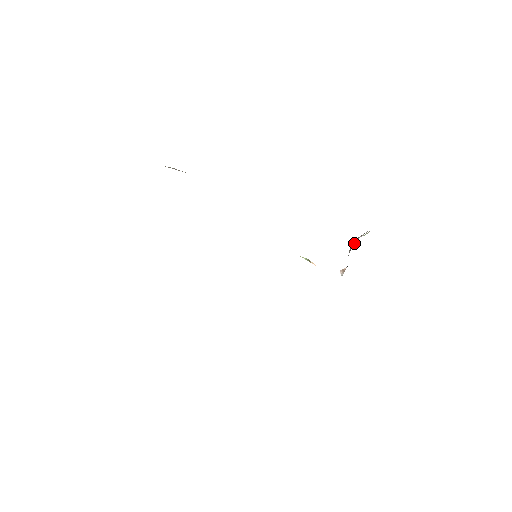
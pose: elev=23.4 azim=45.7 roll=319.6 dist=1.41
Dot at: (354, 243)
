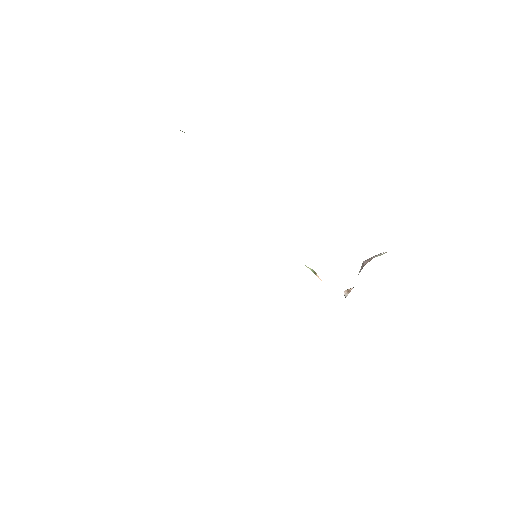
Dot at: (367, 262)
